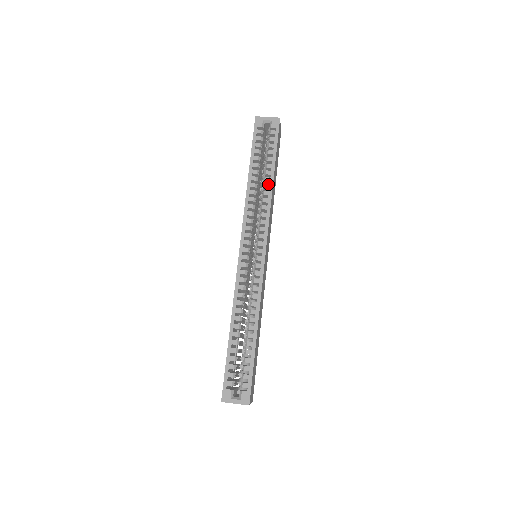
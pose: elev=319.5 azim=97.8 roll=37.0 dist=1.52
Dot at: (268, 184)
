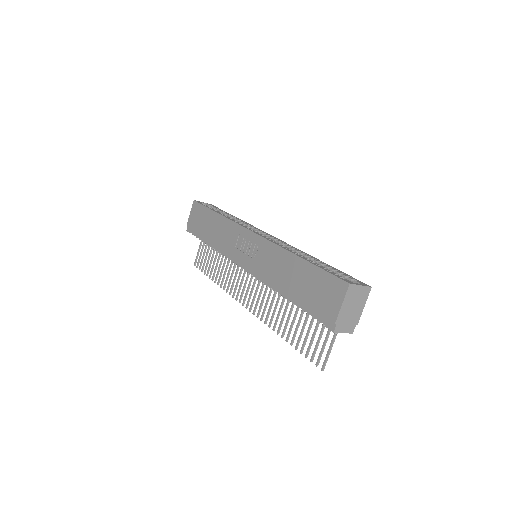
Dot at: (236, 218)
